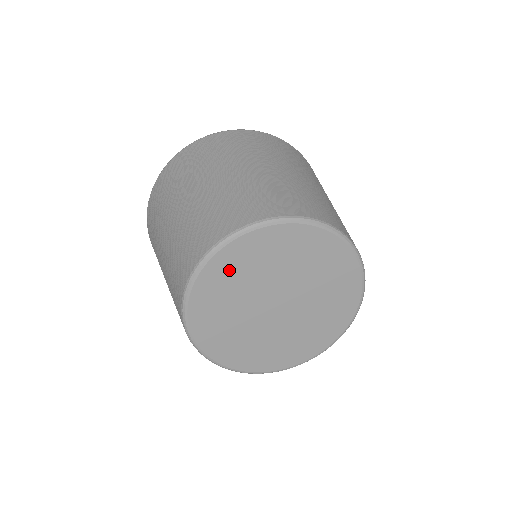
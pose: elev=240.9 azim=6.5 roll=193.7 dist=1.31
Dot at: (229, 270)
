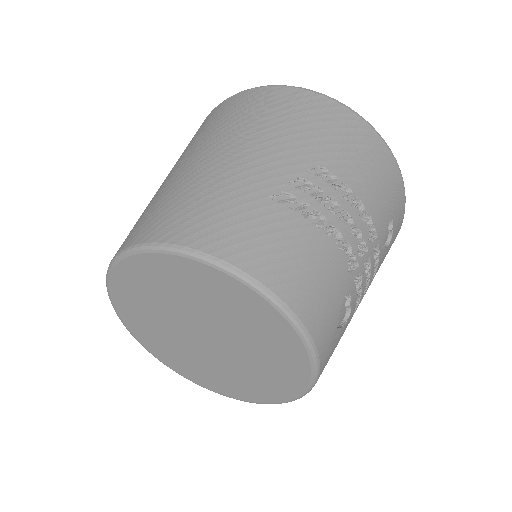
Dot at: (138, 320)
